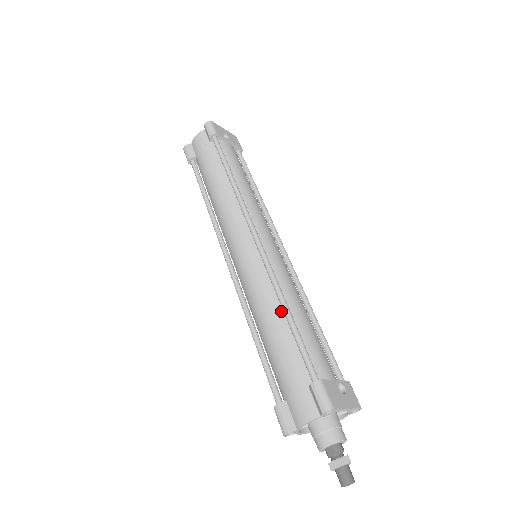
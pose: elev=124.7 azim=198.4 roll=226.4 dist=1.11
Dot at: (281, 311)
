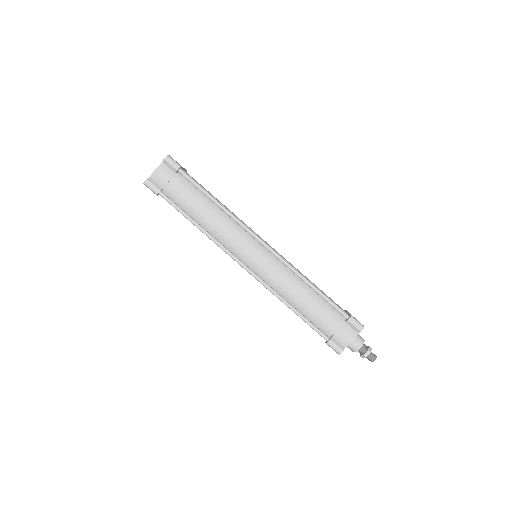
Dot at: (306, 287)
